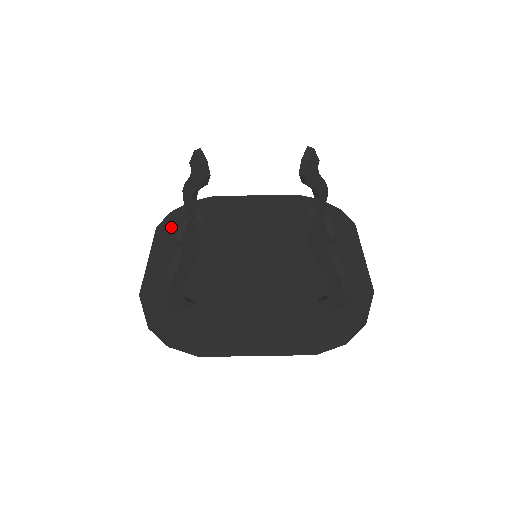
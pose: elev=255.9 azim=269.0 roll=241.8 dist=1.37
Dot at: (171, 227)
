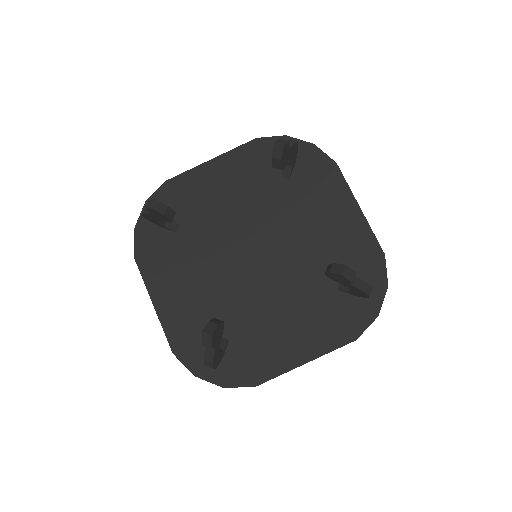
Dot at: (149, 250)
